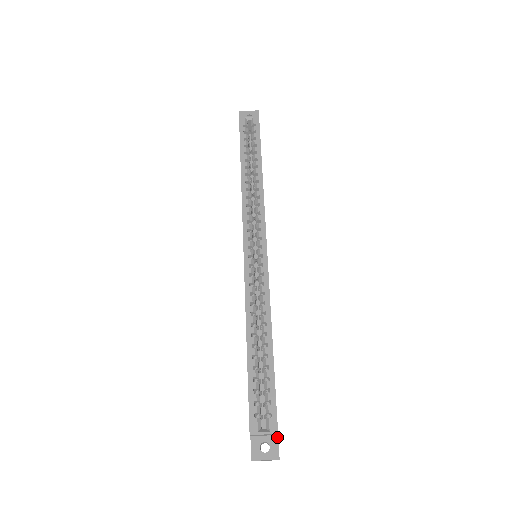
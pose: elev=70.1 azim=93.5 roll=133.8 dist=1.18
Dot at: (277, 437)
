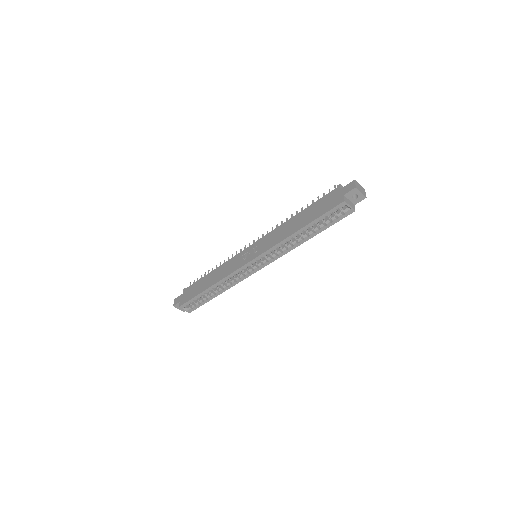
Dot at: occluded
